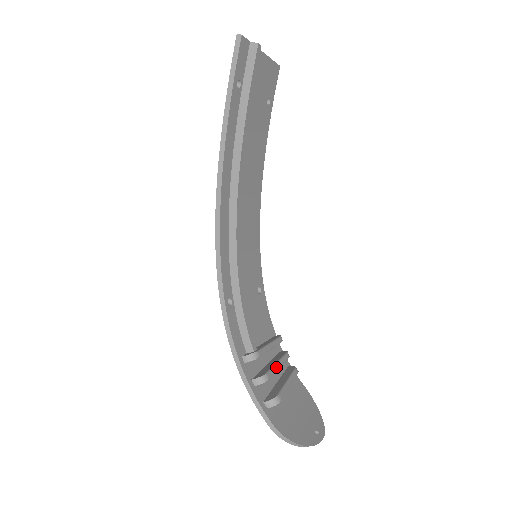
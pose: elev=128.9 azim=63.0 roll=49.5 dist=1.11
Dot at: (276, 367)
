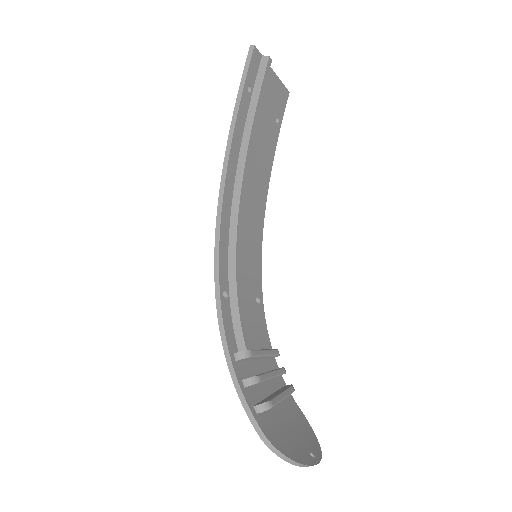
Dot at: (270, 374)
